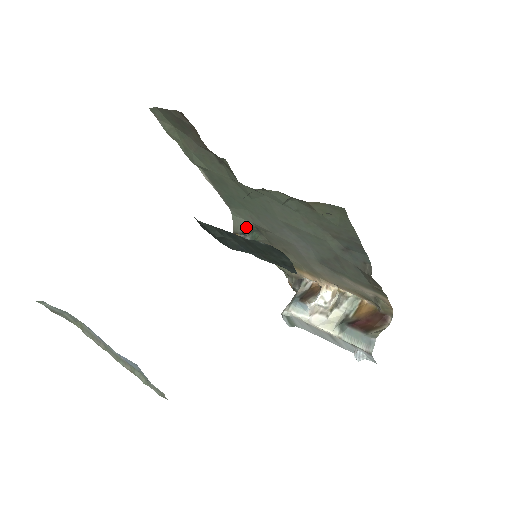
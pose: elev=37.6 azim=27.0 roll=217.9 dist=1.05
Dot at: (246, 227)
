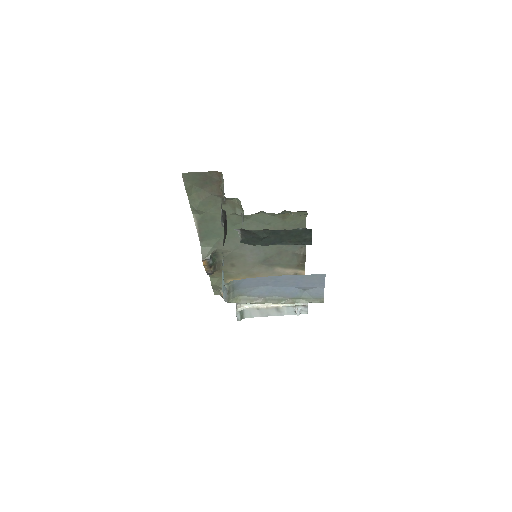
Dot at: (212, 253)
